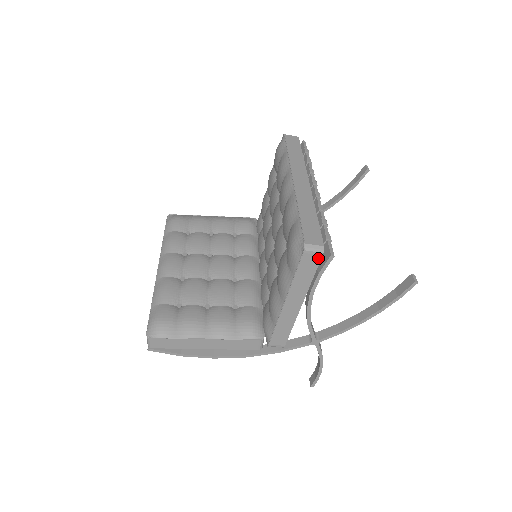
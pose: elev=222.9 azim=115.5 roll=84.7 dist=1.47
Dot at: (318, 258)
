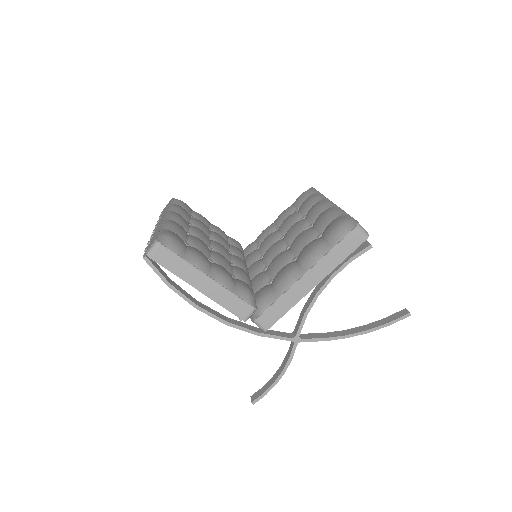
Dot at: (361, 241)
